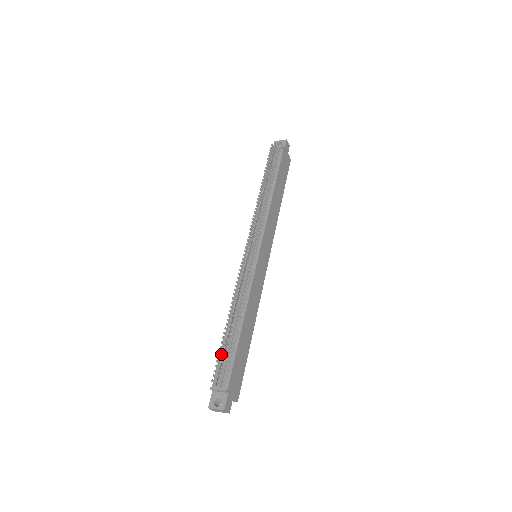
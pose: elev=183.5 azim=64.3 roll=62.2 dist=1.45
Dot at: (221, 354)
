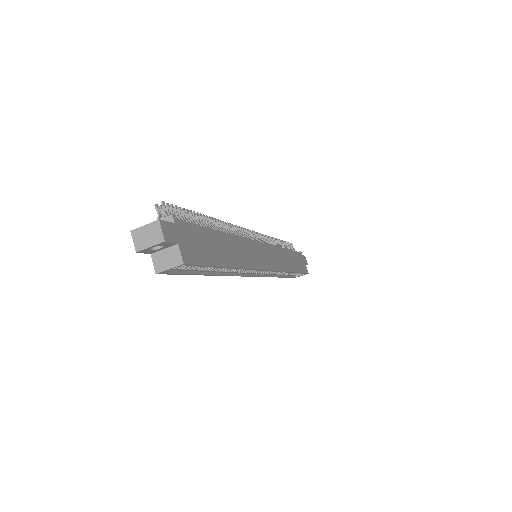
Dot at: occluded
